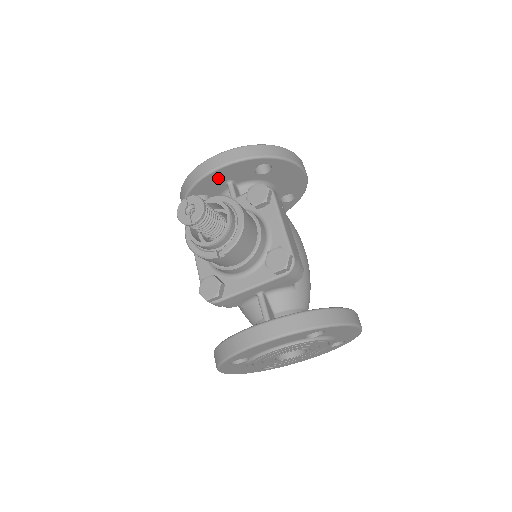
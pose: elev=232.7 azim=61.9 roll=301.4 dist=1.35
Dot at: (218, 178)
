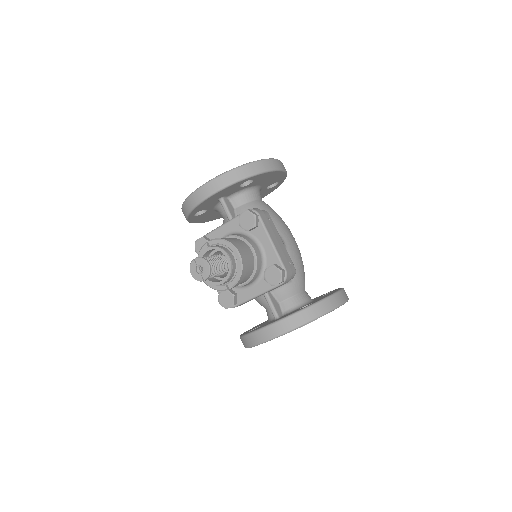
Dot at: (211, 200)
